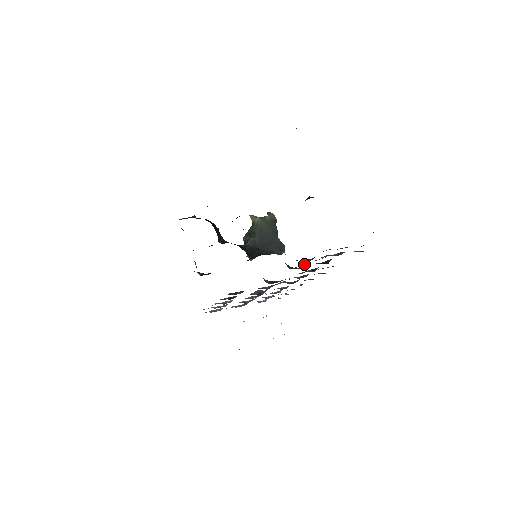
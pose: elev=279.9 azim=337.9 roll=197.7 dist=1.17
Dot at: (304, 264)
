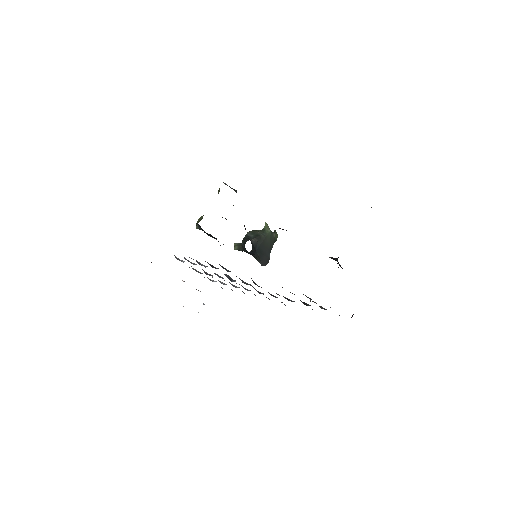
Dot at: (294, 294)
